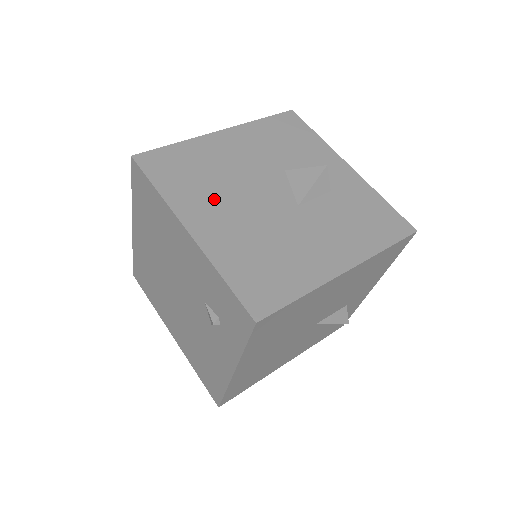
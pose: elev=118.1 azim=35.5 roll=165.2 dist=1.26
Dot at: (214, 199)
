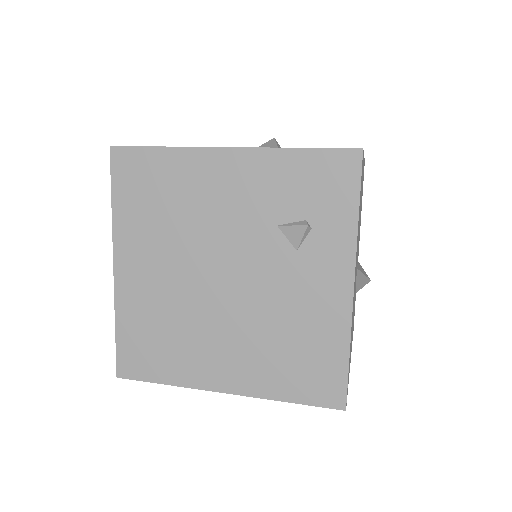
Dot at: occluded
